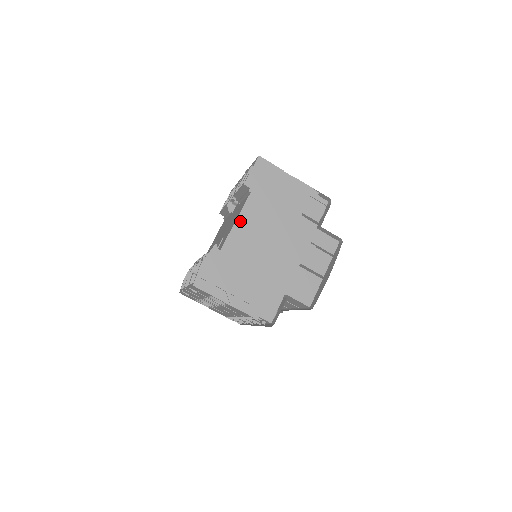
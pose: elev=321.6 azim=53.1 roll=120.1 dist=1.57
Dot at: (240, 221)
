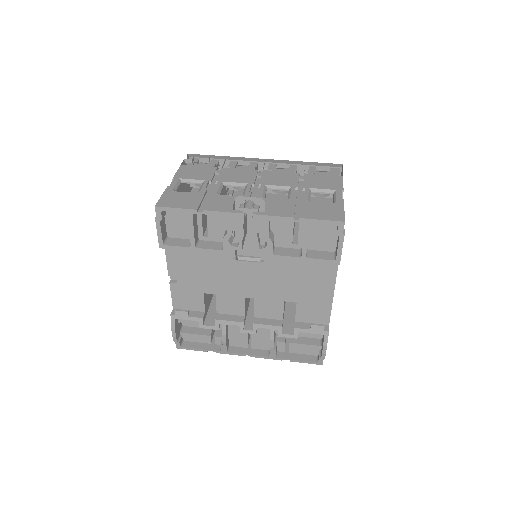
Dot at: (334, 289)
